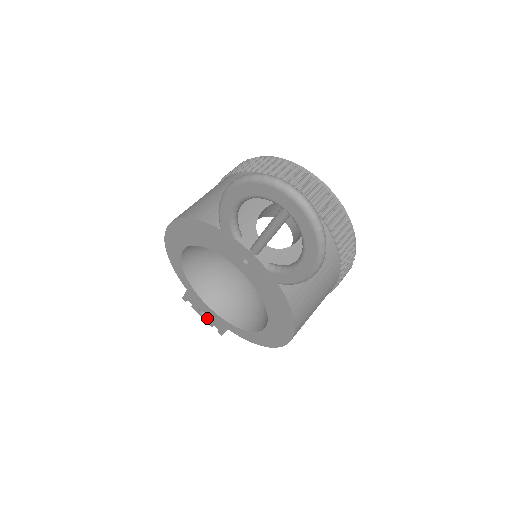
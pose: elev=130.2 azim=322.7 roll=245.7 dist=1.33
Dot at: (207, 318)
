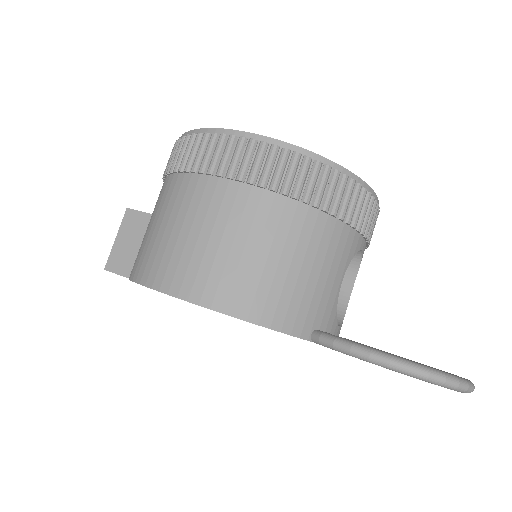
Dot at: occluded
